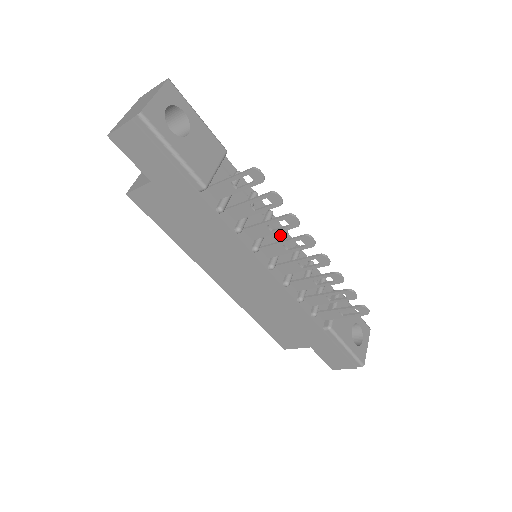
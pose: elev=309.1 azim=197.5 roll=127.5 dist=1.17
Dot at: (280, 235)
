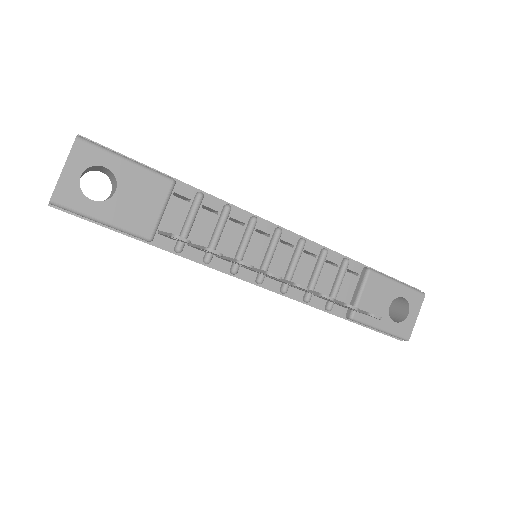
Dot at: (271, 239)
